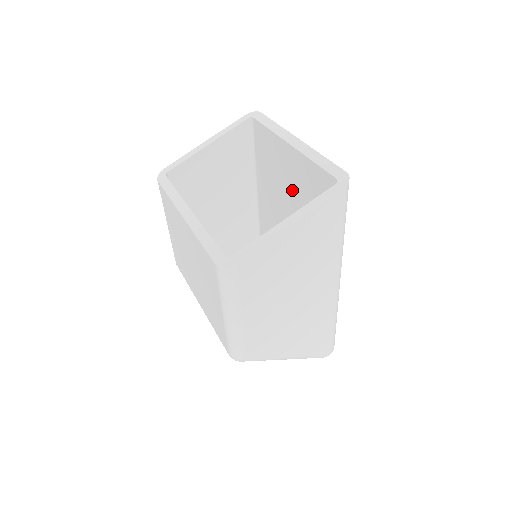
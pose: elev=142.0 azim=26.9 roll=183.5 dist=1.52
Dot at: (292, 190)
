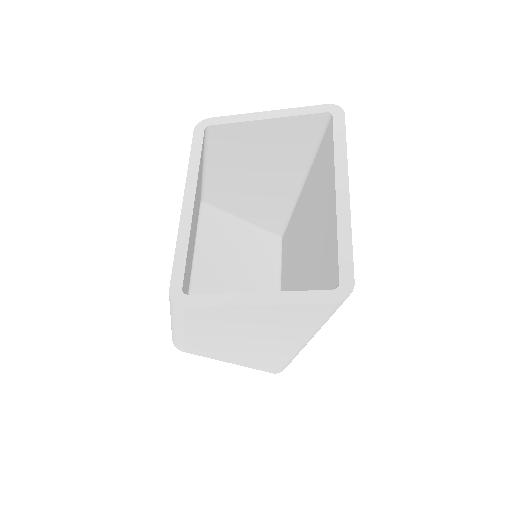
Dot at: (318, 228)
